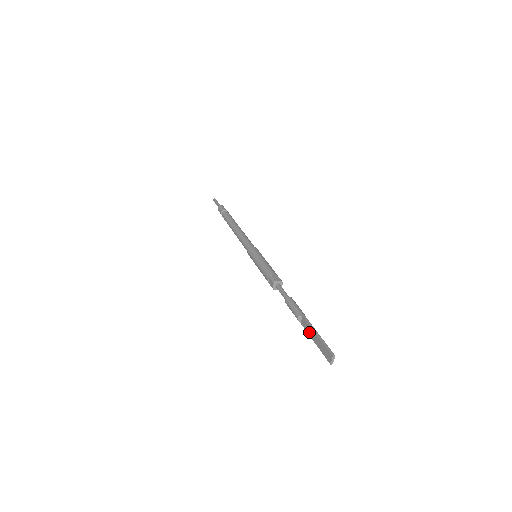
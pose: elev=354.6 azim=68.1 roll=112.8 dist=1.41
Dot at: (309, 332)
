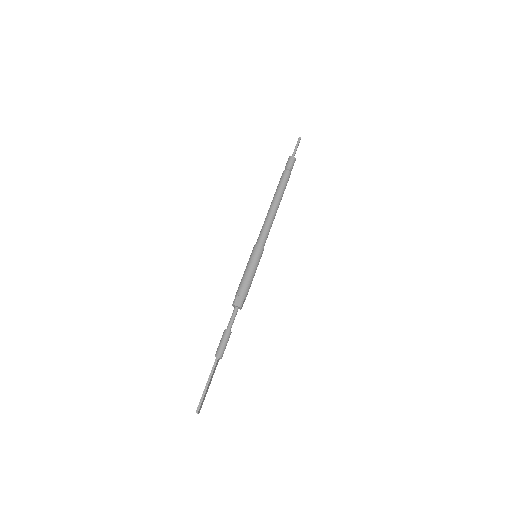
Dot at: (211, 374)
